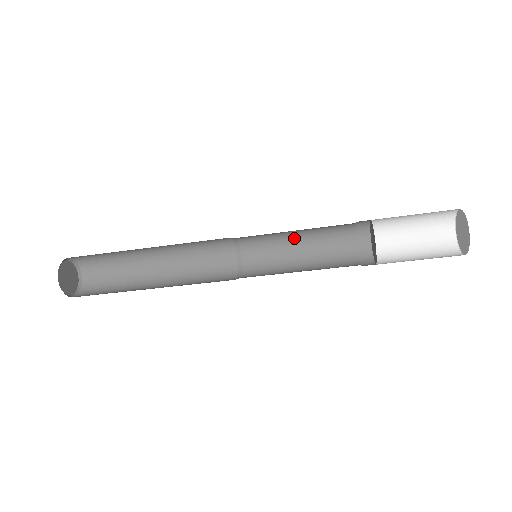
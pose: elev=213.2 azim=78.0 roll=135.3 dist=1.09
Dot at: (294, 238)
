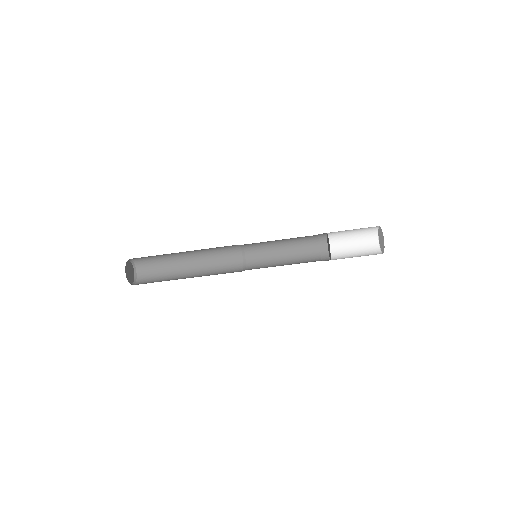
Dot at: (282, 260)
